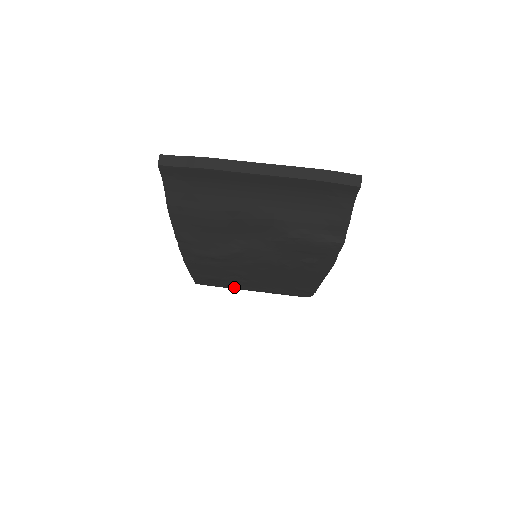
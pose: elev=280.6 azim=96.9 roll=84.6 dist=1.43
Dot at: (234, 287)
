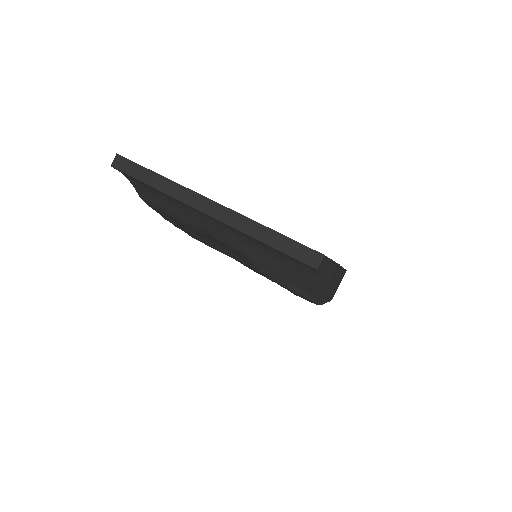
Dot at: occluded
